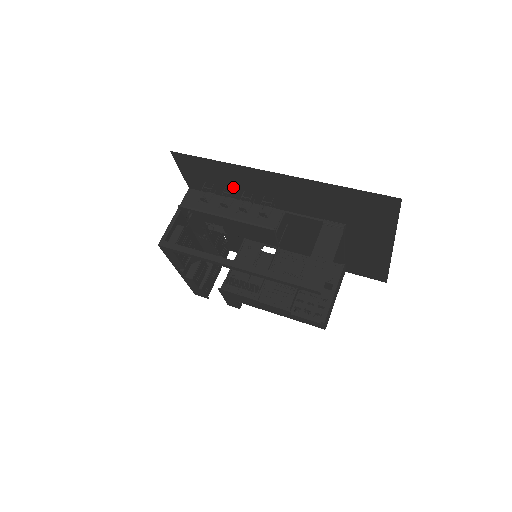
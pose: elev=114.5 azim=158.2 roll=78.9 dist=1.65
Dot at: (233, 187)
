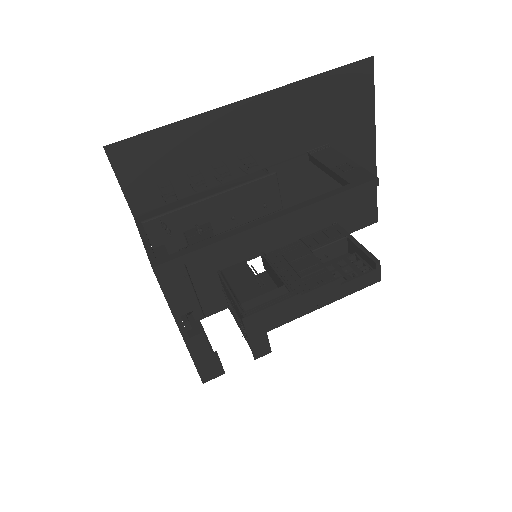
Dot at: (196, 167)
